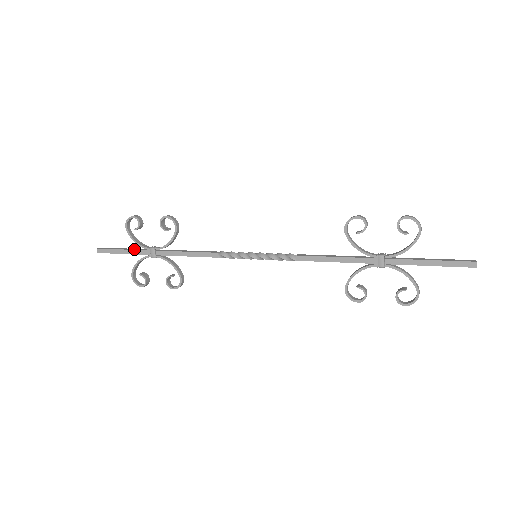
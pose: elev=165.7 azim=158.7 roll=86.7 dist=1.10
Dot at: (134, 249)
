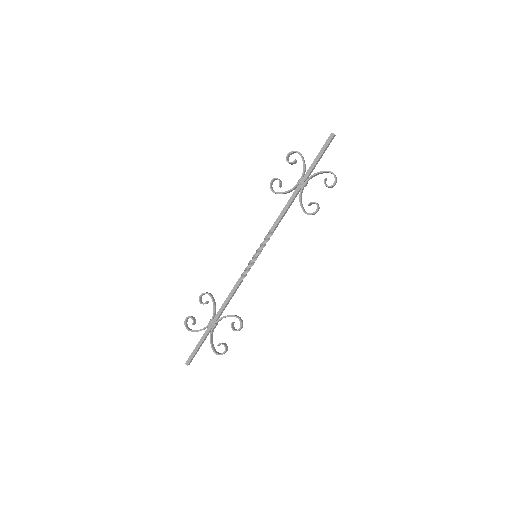
Dot at: (202, 336)
